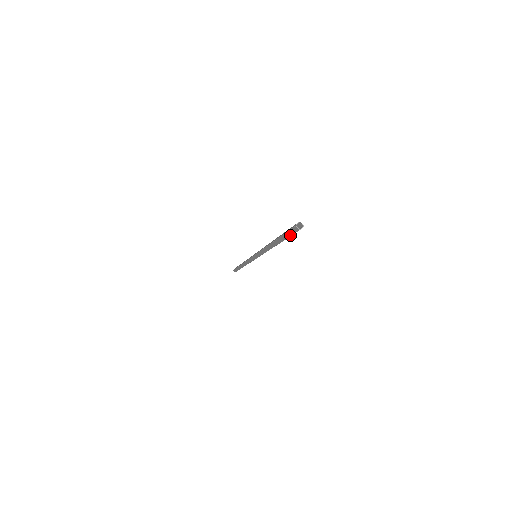
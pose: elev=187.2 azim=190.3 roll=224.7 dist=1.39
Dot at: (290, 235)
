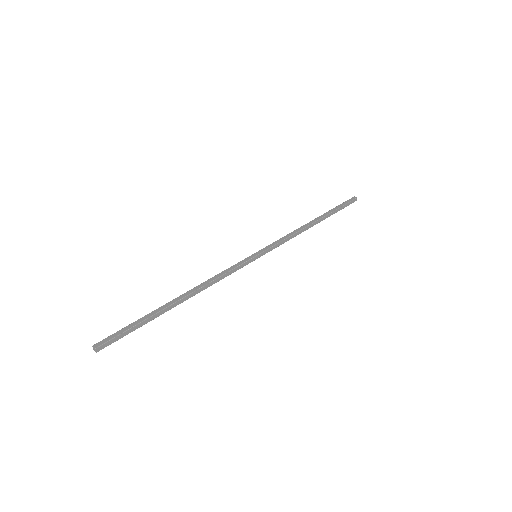
Dot at: occluded
